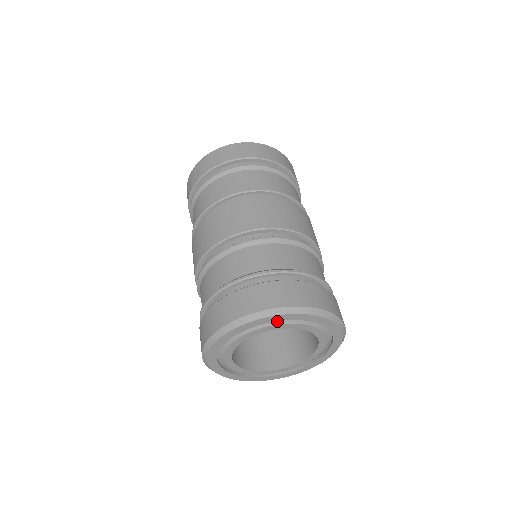
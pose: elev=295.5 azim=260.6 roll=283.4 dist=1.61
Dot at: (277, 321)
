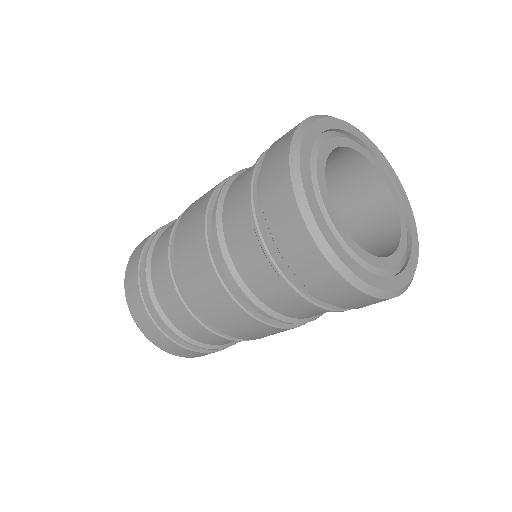
Dot at: (317, 143)
